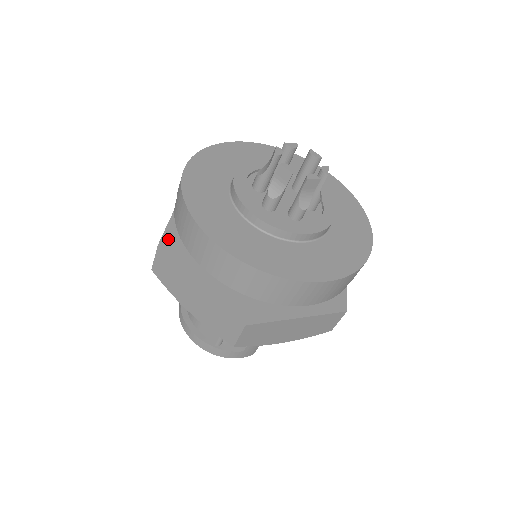
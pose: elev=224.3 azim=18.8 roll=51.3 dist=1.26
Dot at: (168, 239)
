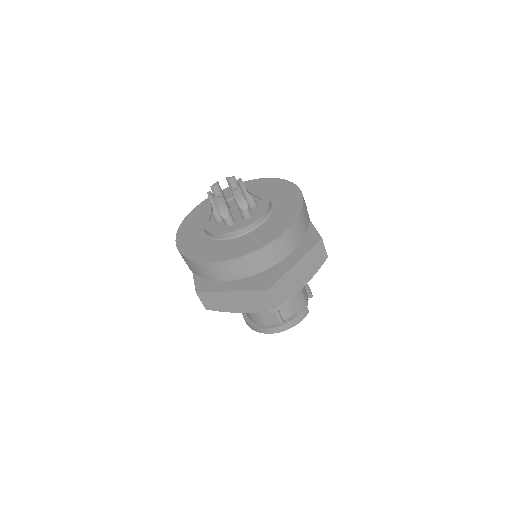
Dot at: (199, 286)
